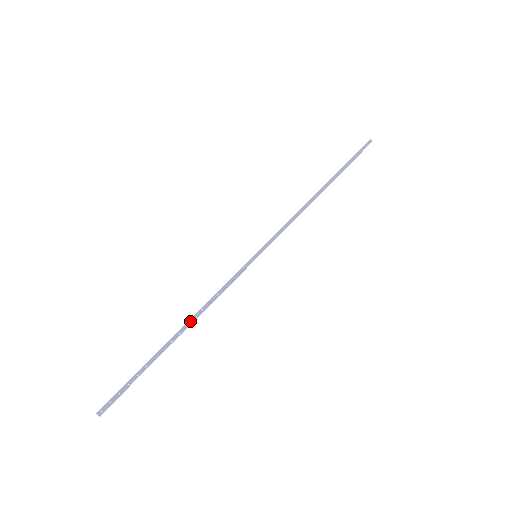
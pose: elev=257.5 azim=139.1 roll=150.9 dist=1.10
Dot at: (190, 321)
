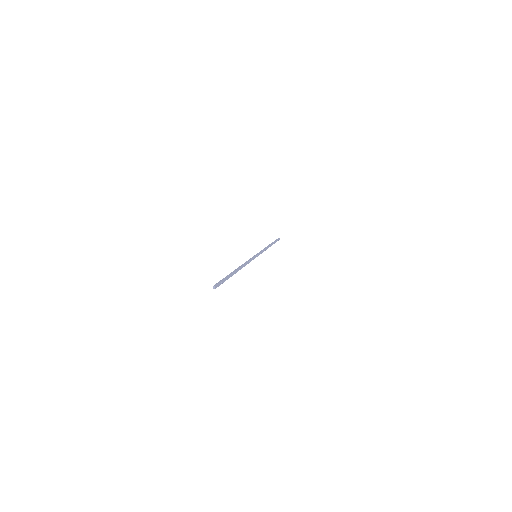
Dot at: (241, 267)
